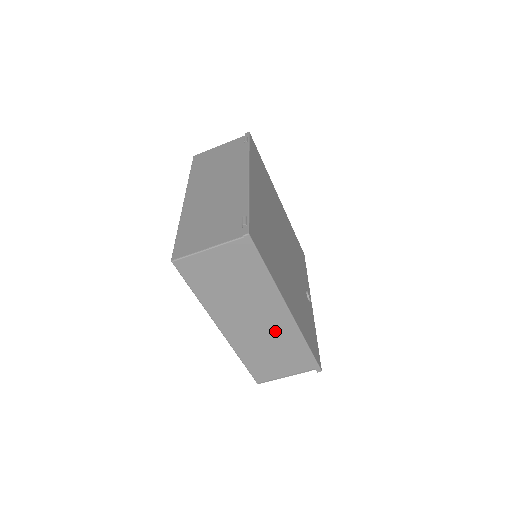
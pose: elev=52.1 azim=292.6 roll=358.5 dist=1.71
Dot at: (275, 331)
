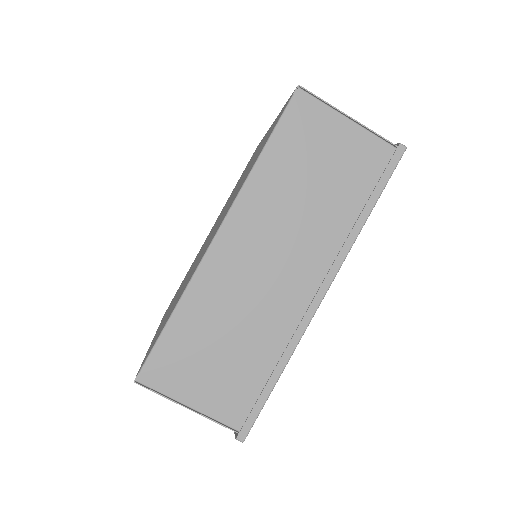
Dot at: (272, 308)
